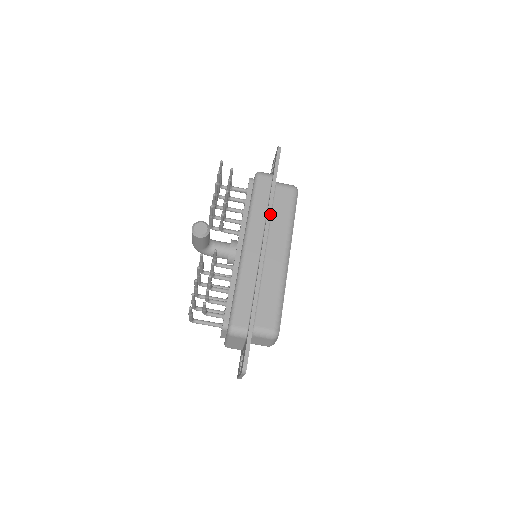
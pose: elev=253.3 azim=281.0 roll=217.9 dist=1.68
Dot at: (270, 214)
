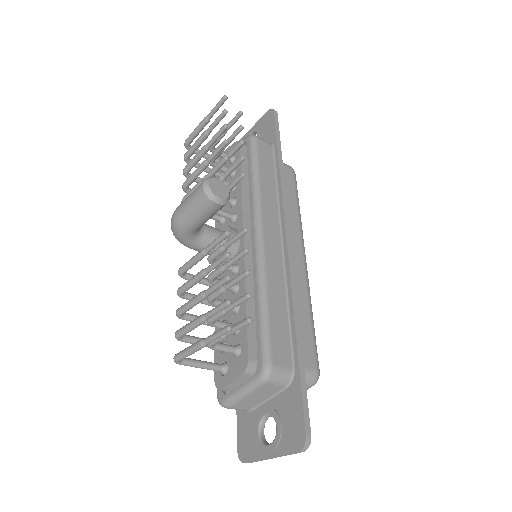
Dot at: (285, 193)
